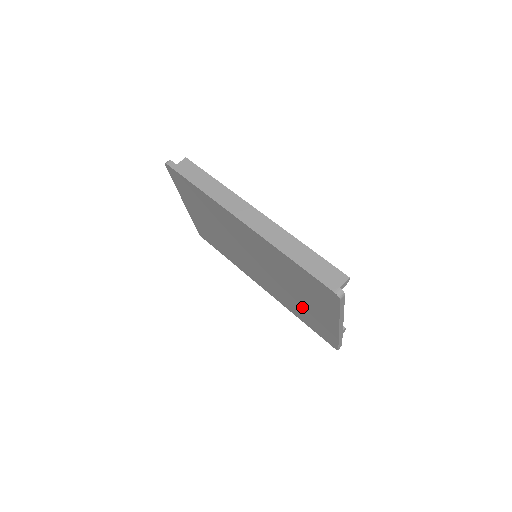
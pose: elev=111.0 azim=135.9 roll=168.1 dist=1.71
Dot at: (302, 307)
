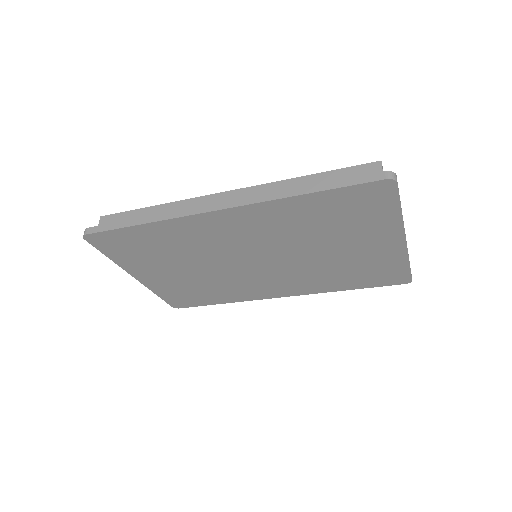
Dot at: (345, 265)
